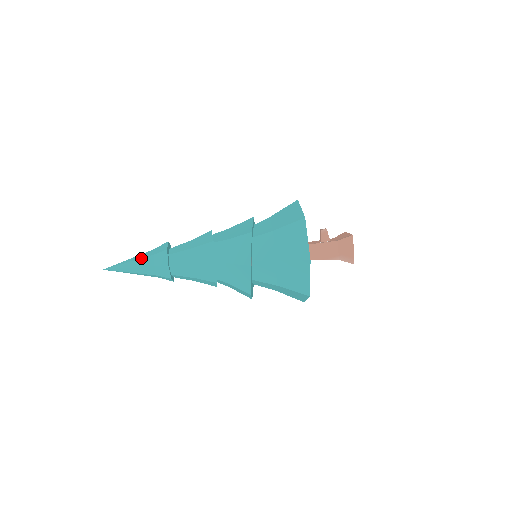
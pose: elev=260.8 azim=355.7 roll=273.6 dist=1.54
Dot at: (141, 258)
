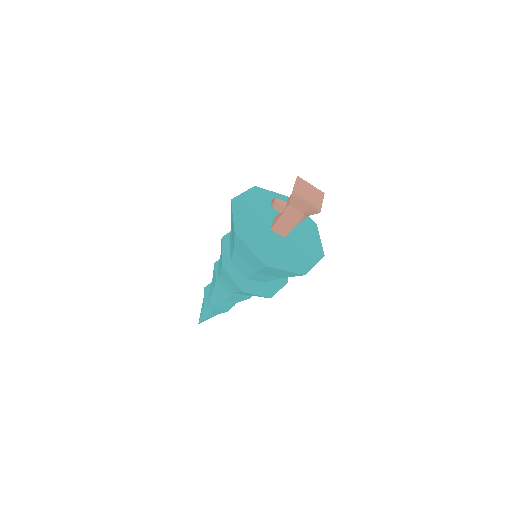
Dot at: (202, 310)
